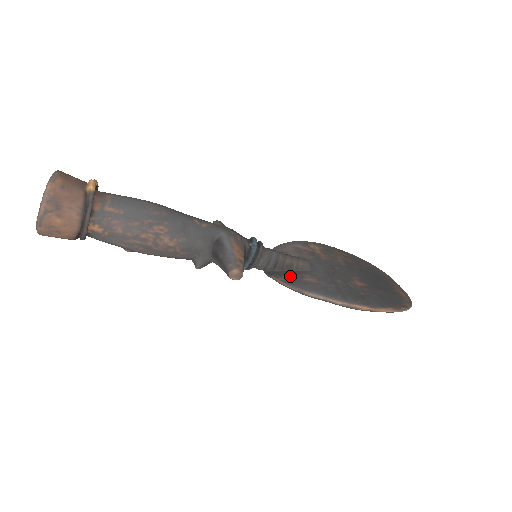
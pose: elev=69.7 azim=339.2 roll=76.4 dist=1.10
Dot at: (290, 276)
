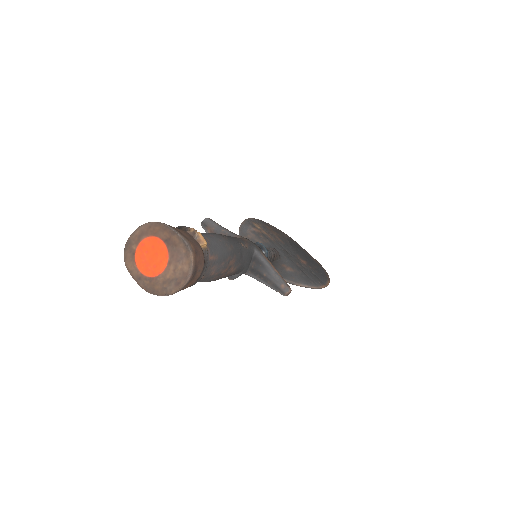
Dot at: (278, 269)
